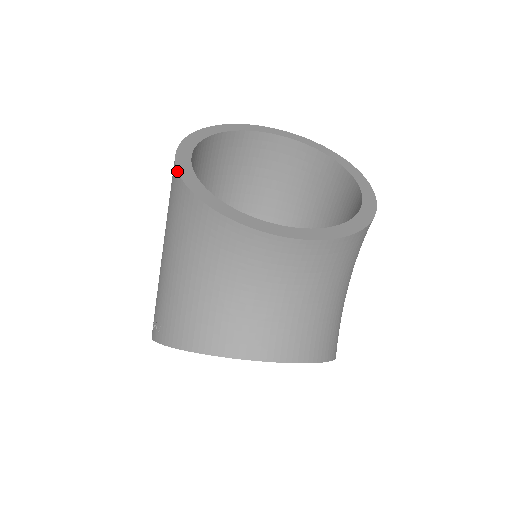
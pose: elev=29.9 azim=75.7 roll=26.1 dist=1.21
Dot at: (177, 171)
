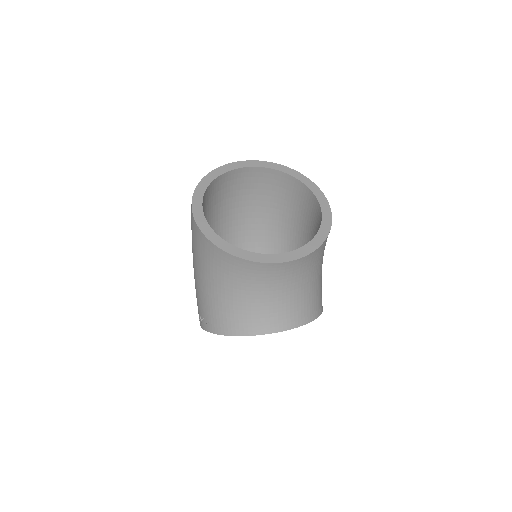
Dot at: (200, 230)
